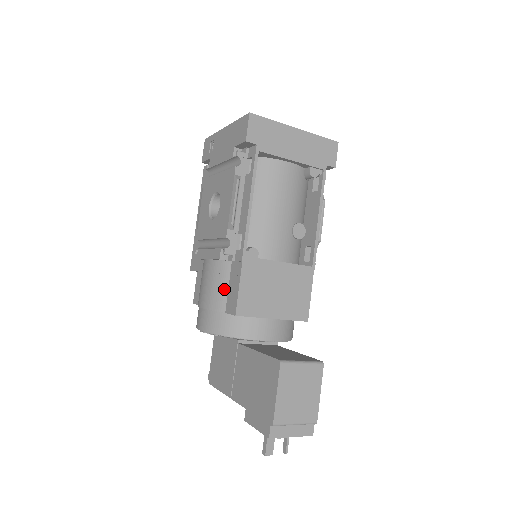
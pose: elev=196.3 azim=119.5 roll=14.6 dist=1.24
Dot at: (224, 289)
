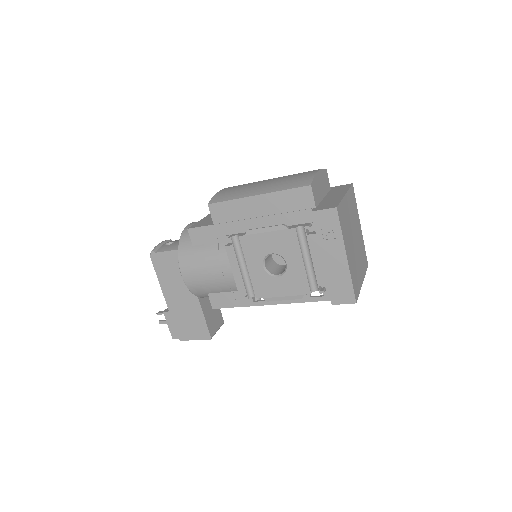
Dot at: (221, 291)
